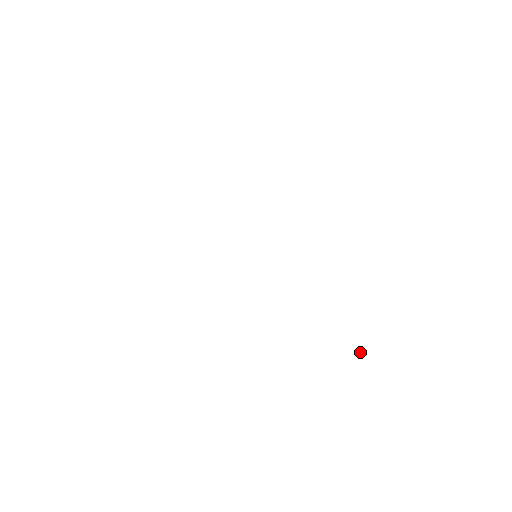
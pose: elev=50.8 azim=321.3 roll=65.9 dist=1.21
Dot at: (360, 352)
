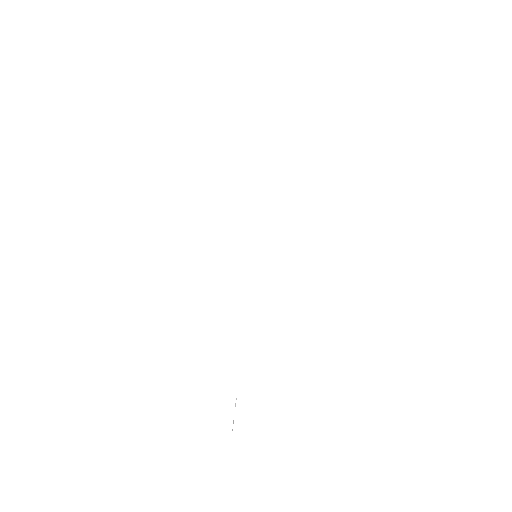
Dot at: occluded
